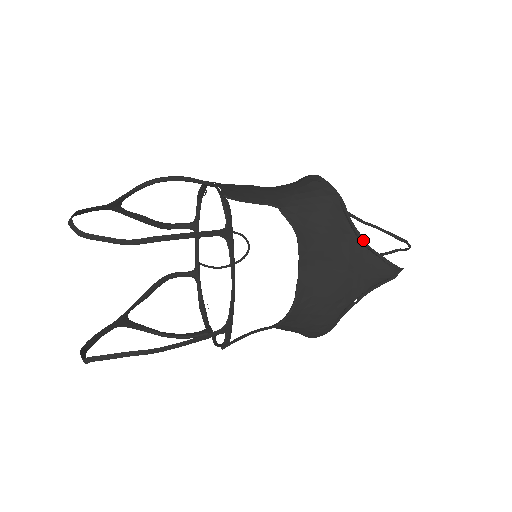
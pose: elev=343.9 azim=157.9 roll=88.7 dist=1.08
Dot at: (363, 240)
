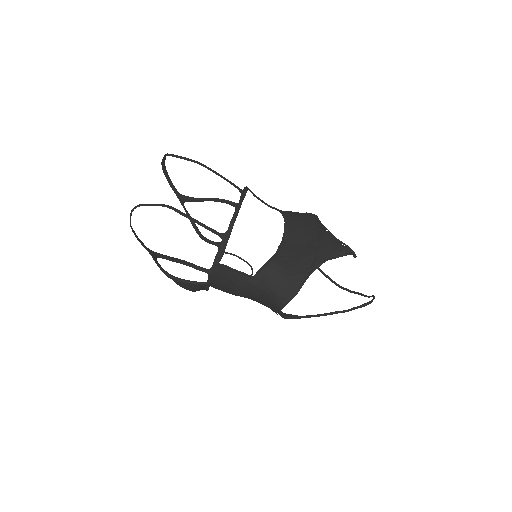
Dot at: (328, 230)
